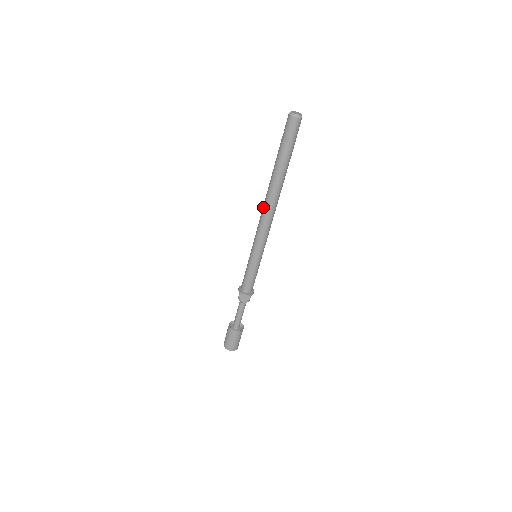
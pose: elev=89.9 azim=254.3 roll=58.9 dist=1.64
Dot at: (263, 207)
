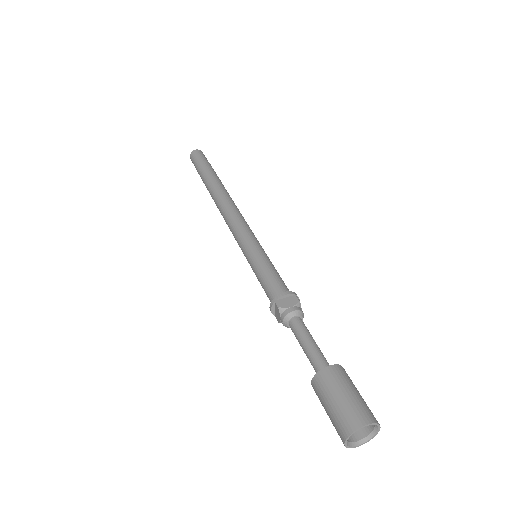
Dot at: (220, 209)
